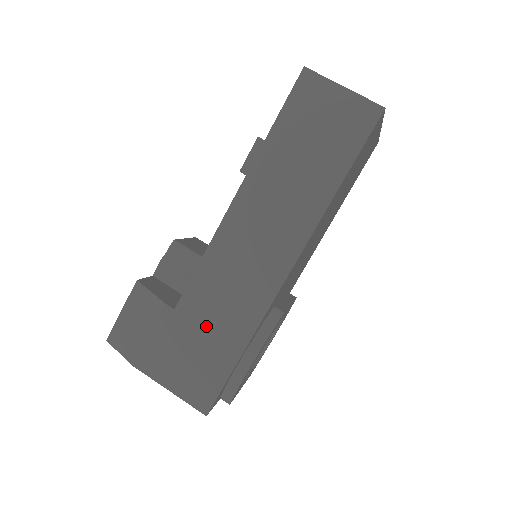
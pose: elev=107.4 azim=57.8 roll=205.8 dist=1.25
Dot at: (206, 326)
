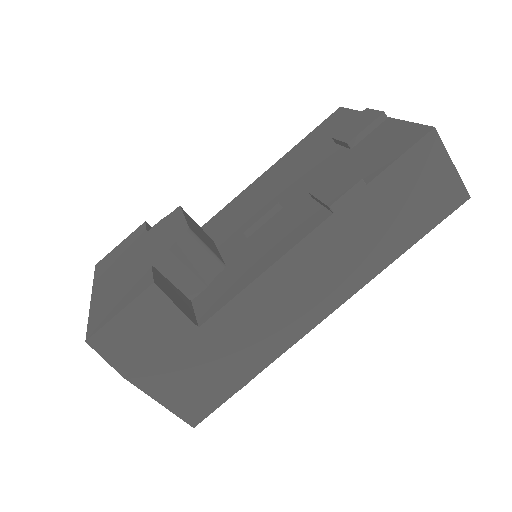
Dot at: (228, 348)
